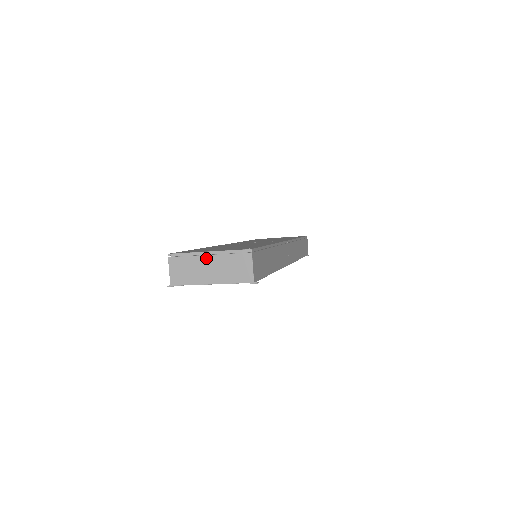
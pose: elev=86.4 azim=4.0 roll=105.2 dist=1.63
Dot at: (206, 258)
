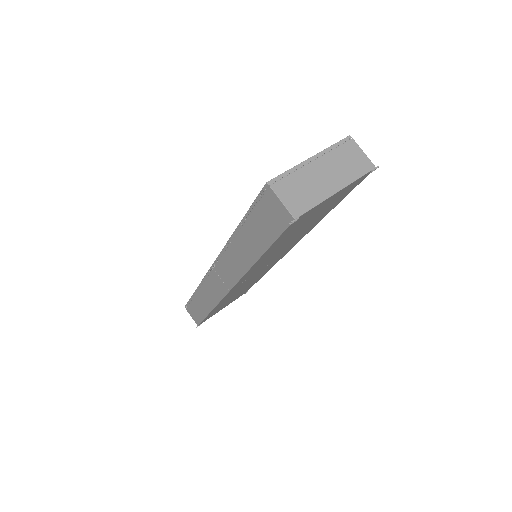
Dot at: (313, 165)
